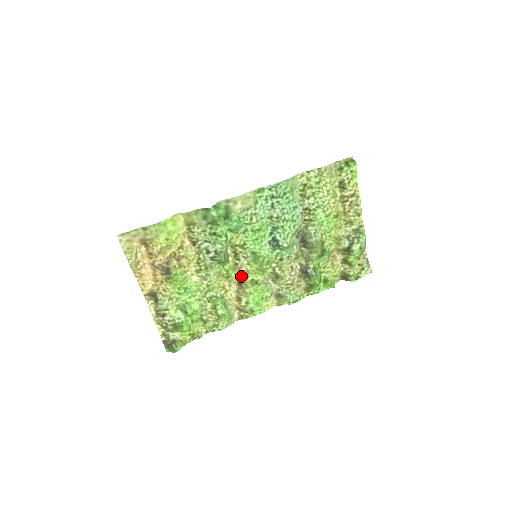
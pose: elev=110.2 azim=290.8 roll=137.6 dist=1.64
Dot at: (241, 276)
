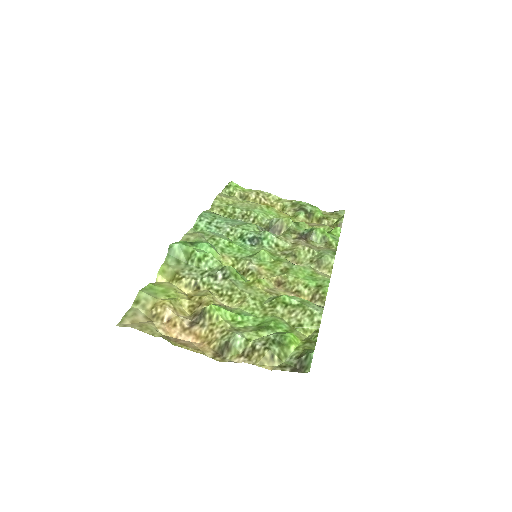
Dot at: (269, 277)
